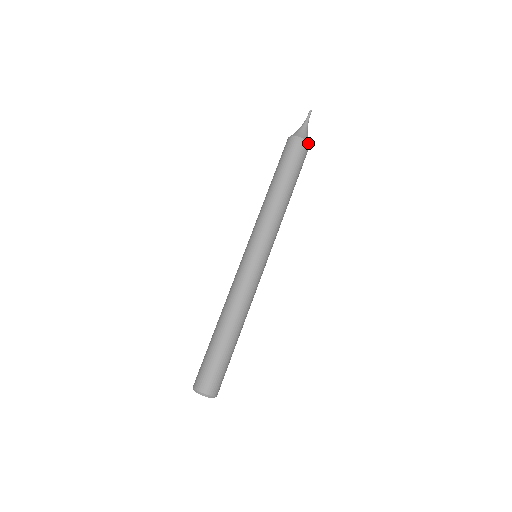
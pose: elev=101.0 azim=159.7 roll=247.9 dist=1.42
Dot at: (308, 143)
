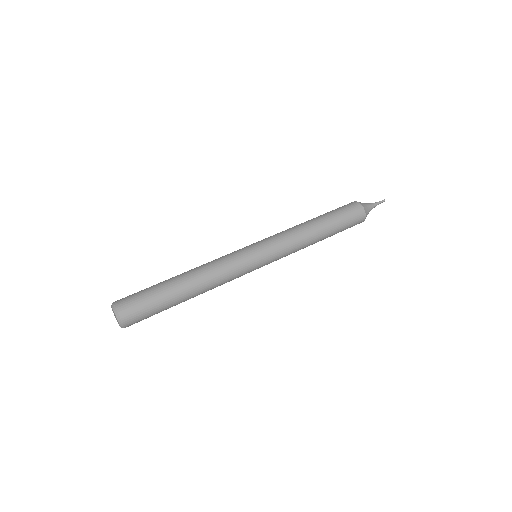
Dot at: (363, 208)
